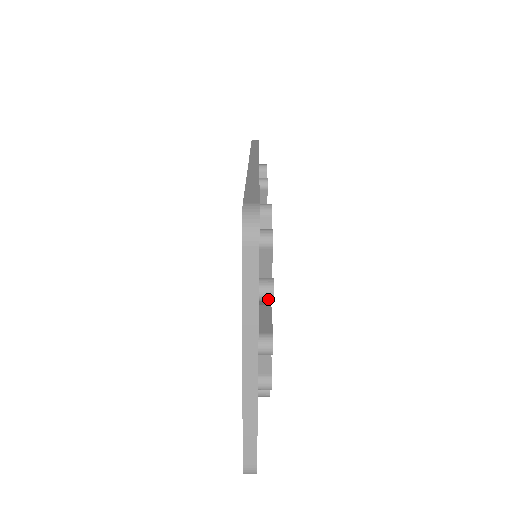
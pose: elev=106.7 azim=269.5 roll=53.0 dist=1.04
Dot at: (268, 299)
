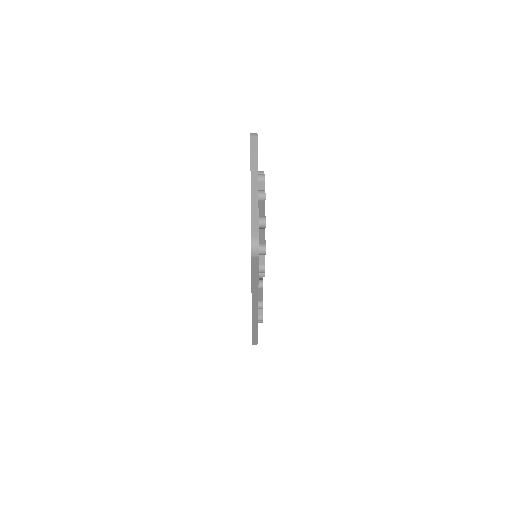
Dot at: (262, 179)
